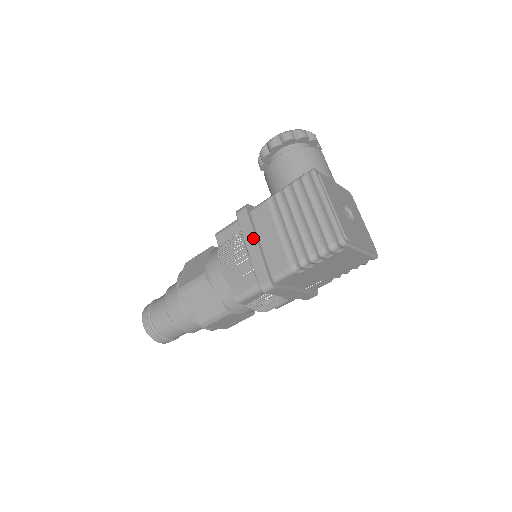
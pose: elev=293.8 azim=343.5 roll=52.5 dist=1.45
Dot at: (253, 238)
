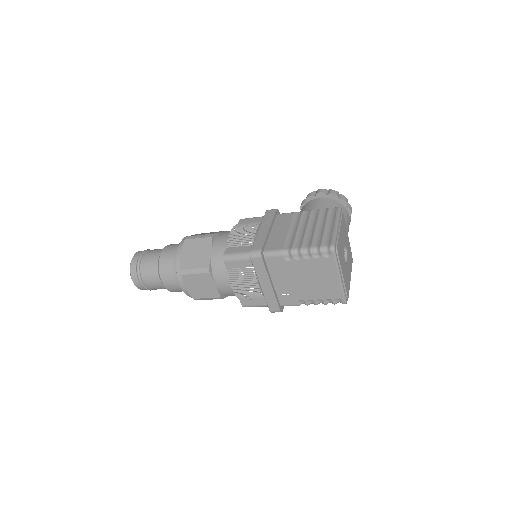
Dot at: (268, 225)
